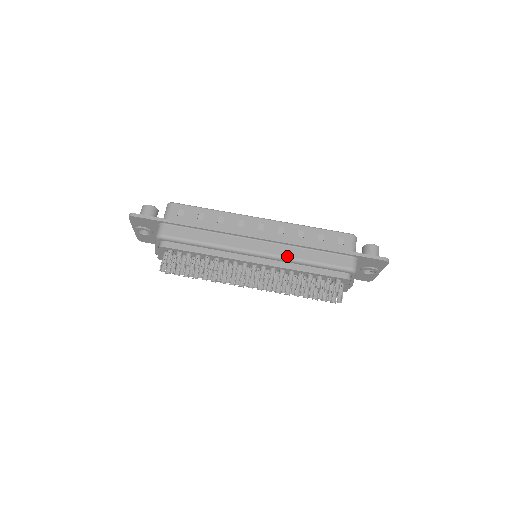
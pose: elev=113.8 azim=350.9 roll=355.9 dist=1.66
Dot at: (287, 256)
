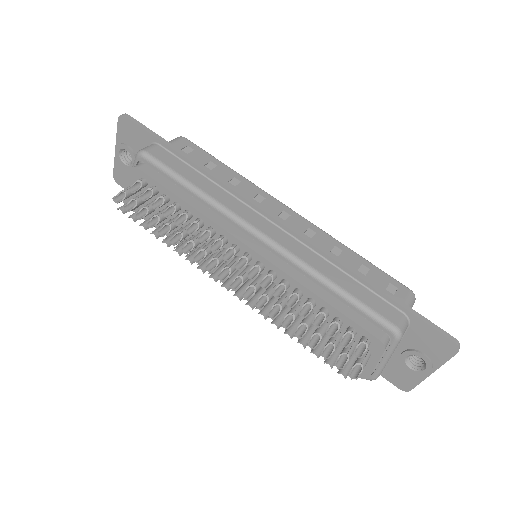
Dot at: (304, 260)
